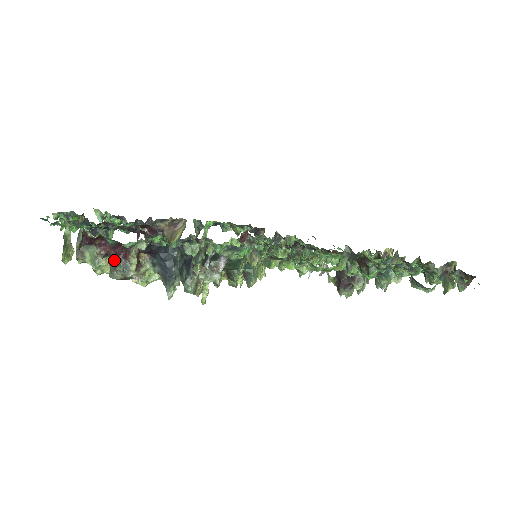
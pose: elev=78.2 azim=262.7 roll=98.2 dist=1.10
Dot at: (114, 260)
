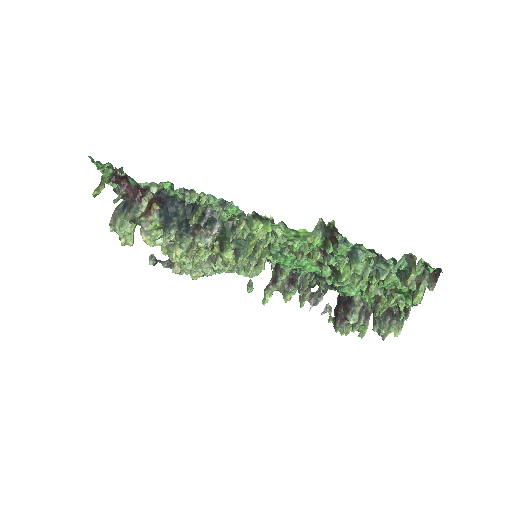
Dot at: (131, 204)
